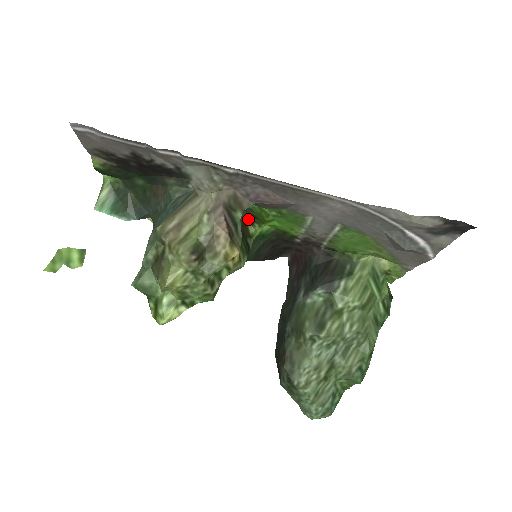
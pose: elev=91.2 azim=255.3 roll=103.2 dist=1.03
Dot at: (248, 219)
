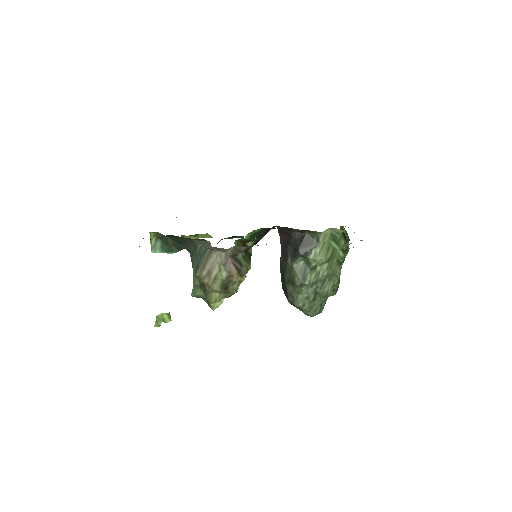
Dot at: (245, 242)
